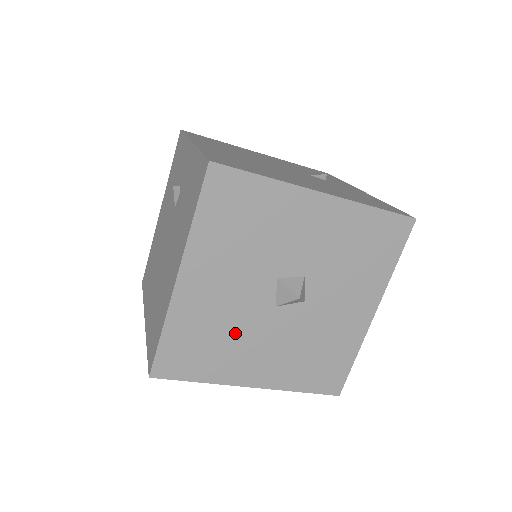
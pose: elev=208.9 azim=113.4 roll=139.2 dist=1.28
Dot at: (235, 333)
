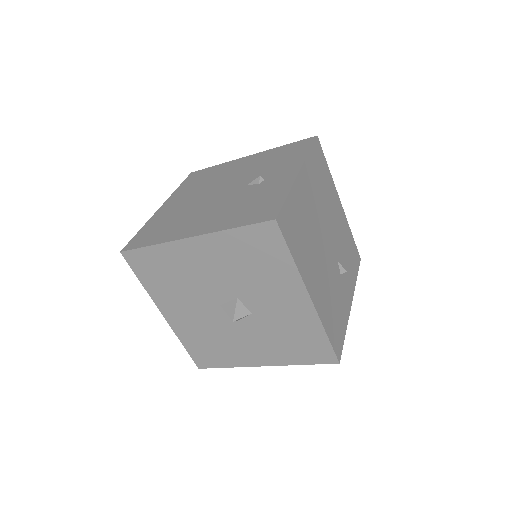
Dot at: (186, 289)
